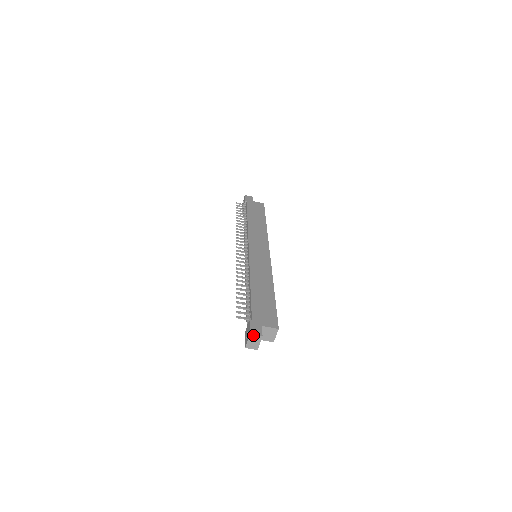
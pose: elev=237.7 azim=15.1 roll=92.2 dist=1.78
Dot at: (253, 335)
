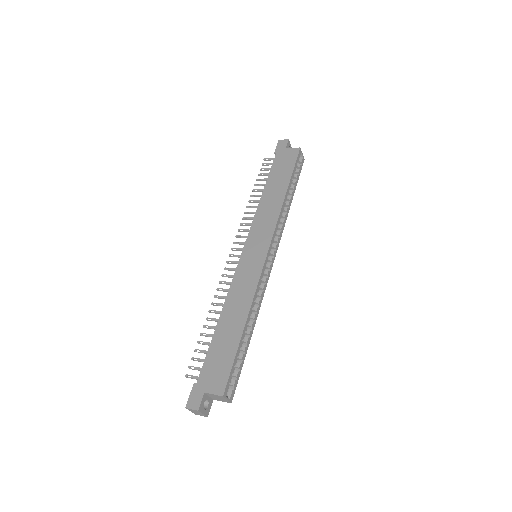
Dot at: (189, 409)
